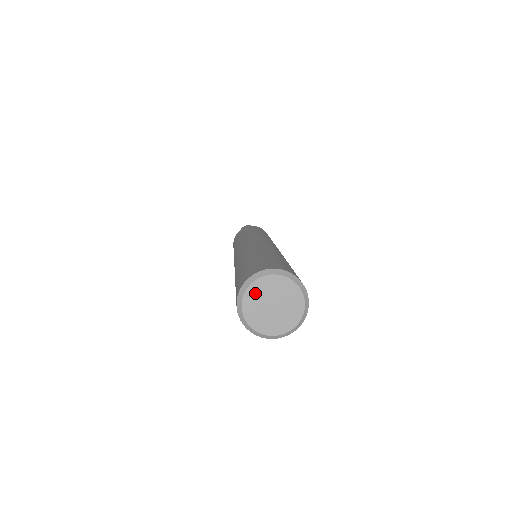
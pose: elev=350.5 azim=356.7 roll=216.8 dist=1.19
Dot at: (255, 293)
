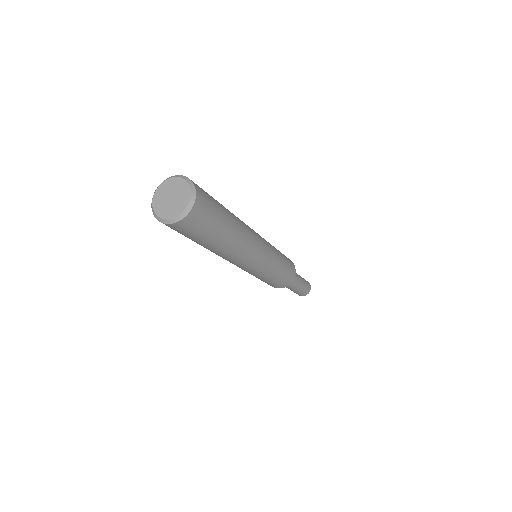
Dot at: (164, 188)
